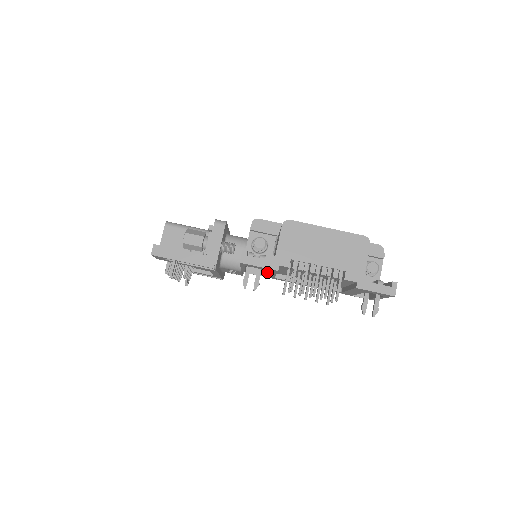
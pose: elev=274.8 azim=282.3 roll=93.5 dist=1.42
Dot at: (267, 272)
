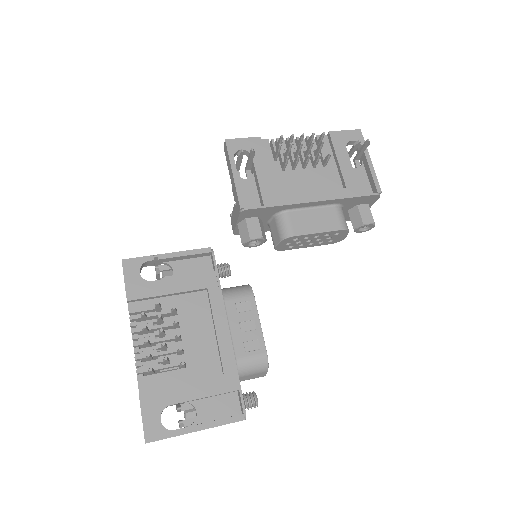
Dot at: (258, 164)
